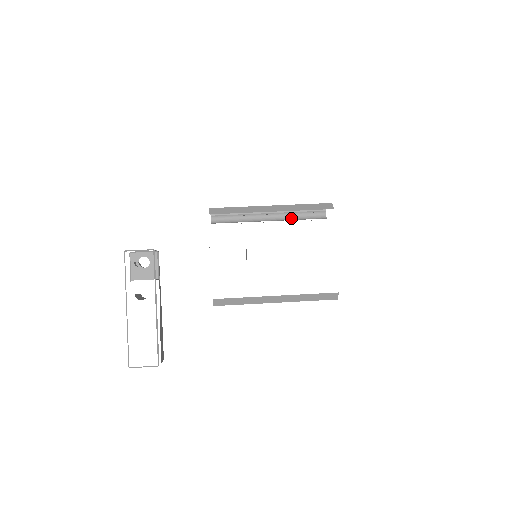
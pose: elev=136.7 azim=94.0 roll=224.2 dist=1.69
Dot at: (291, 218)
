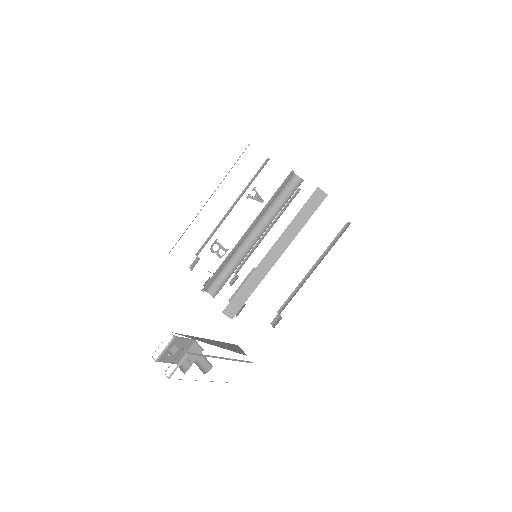
Dot at: (268, 212)
